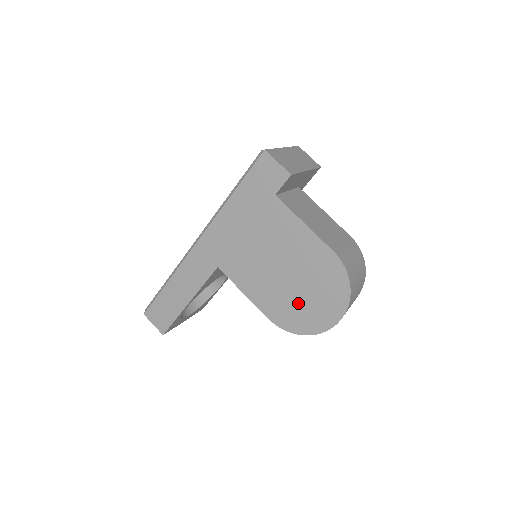
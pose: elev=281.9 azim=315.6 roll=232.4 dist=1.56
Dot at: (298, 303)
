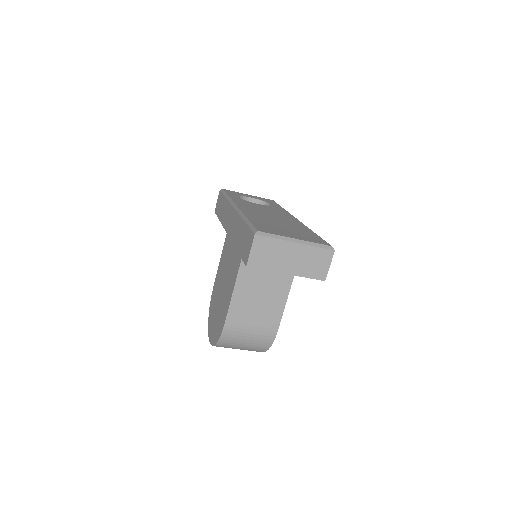
Dot at: (215, 307)
